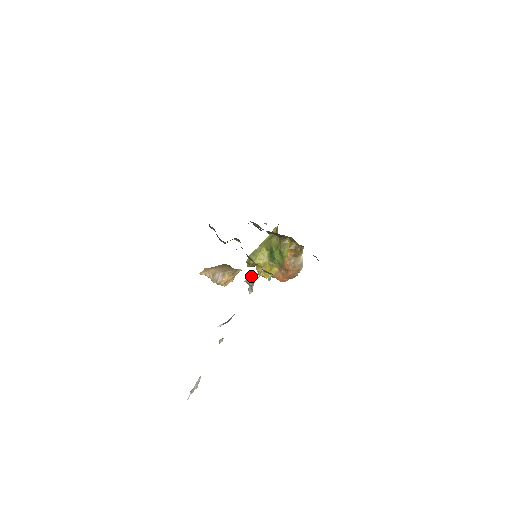
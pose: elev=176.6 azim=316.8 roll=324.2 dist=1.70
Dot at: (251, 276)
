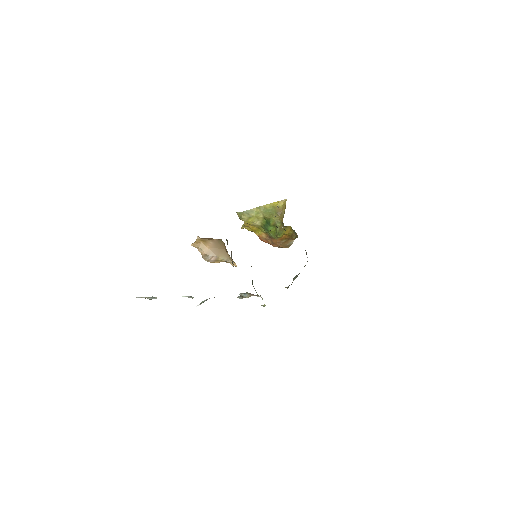
Dot at: (248, 297)
